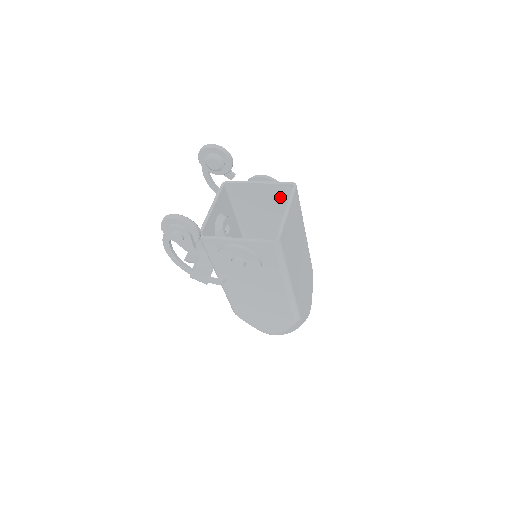
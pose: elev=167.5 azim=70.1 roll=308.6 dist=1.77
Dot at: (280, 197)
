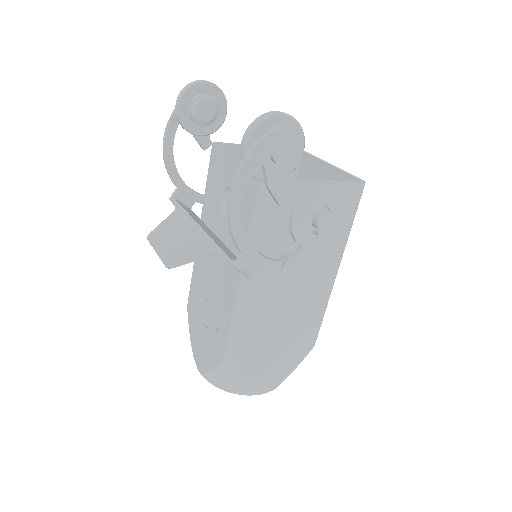
Dot at: occluded
